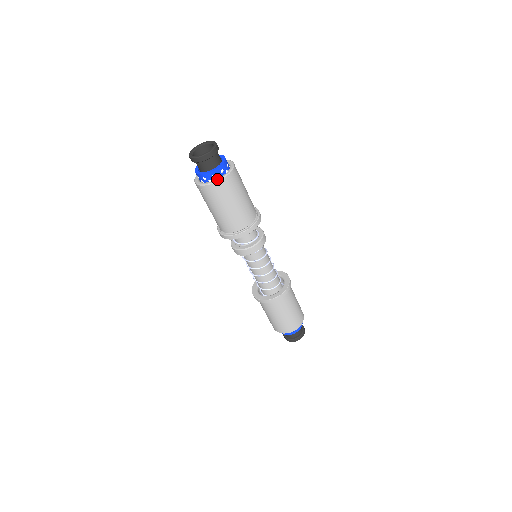
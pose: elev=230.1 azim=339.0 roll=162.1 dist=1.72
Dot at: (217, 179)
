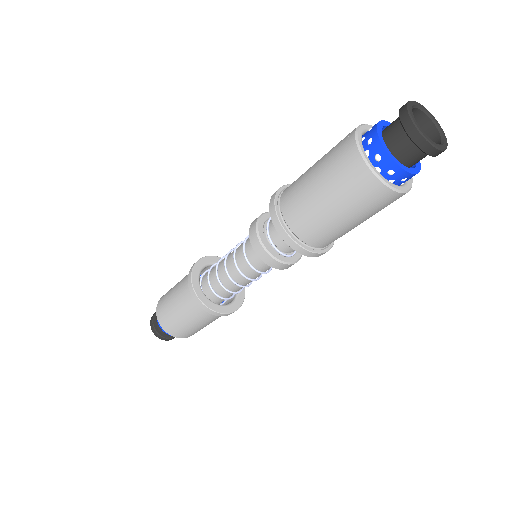
Dot at: (374, 166)
